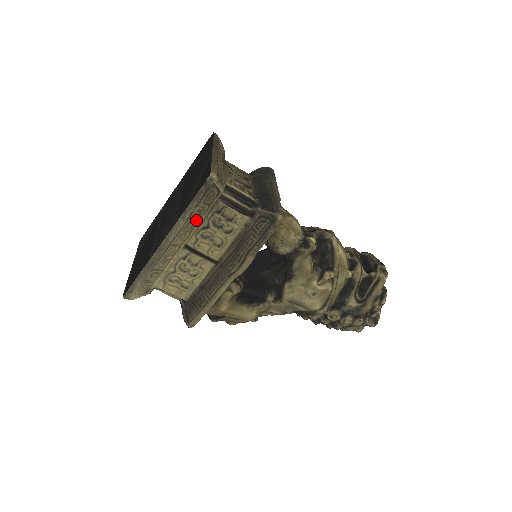
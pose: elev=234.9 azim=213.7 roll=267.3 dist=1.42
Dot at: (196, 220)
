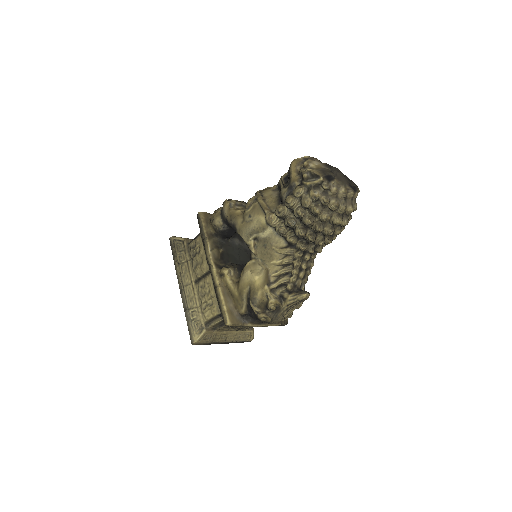
Dot at: (185, 263)
